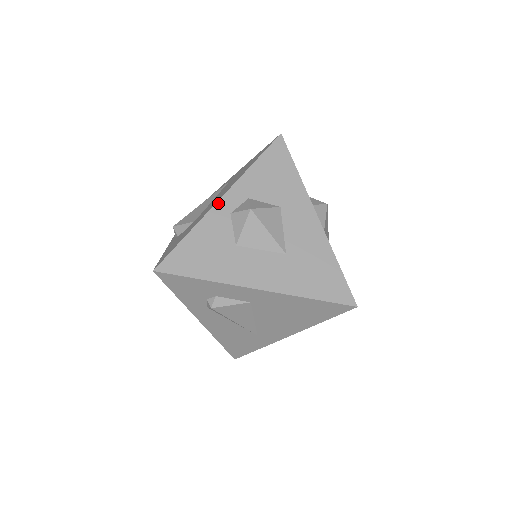
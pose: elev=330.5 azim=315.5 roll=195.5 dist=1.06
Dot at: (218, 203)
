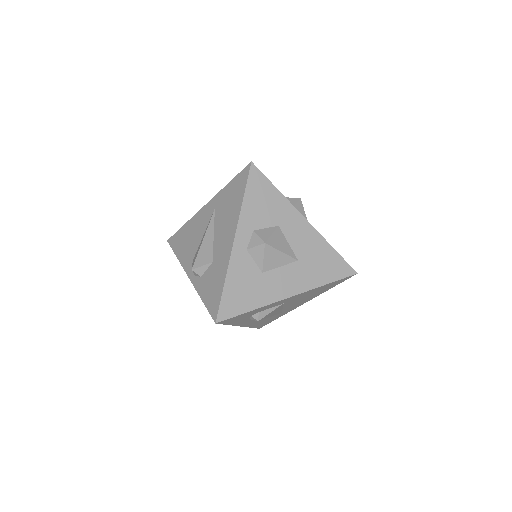
Dot at: (234, 246)
